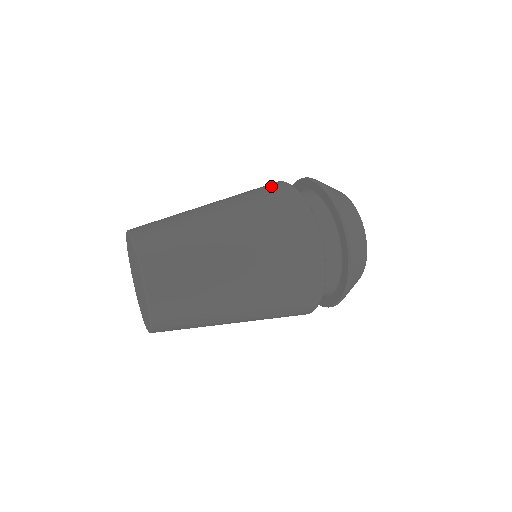
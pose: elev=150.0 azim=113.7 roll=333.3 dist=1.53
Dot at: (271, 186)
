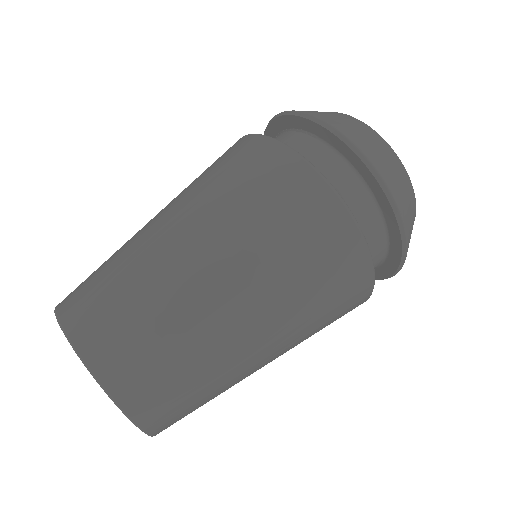
Dot at: (282, 176)
